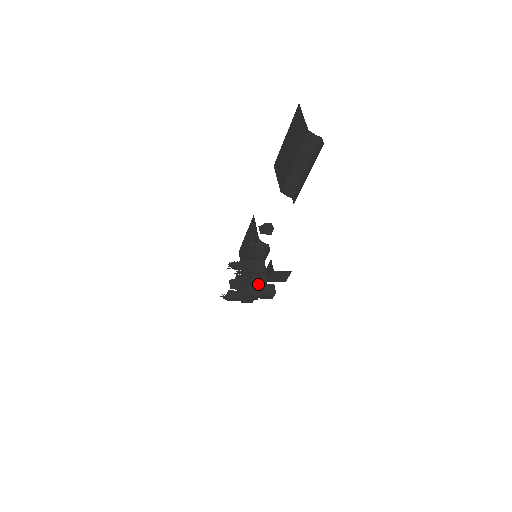
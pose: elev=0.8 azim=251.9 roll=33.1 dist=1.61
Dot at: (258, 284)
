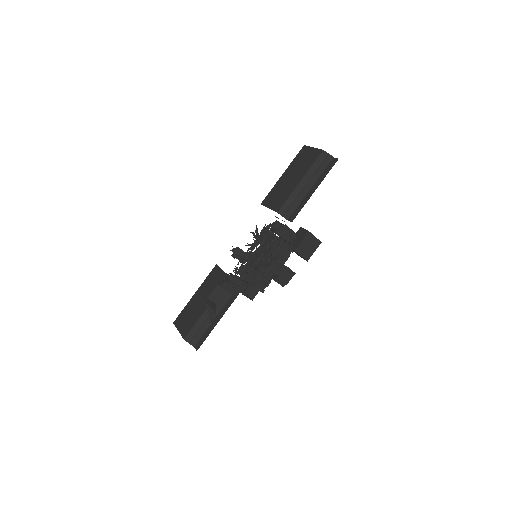
Dot at: (278, 258)
